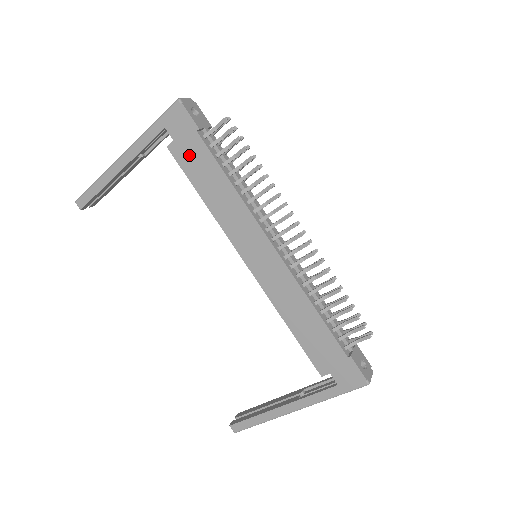
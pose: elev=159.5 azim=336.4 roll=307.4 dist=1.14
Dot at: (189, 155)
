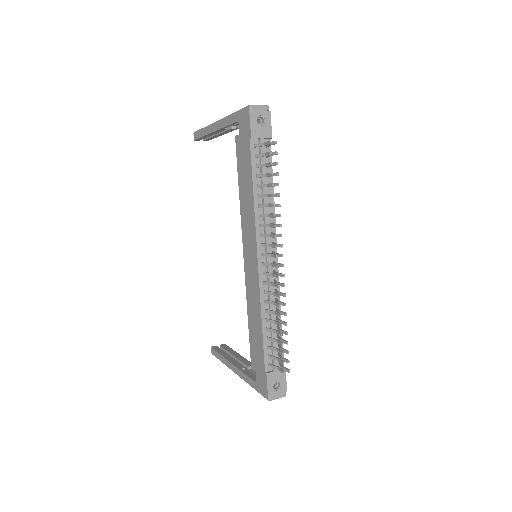
Dot at: (242, 153)
